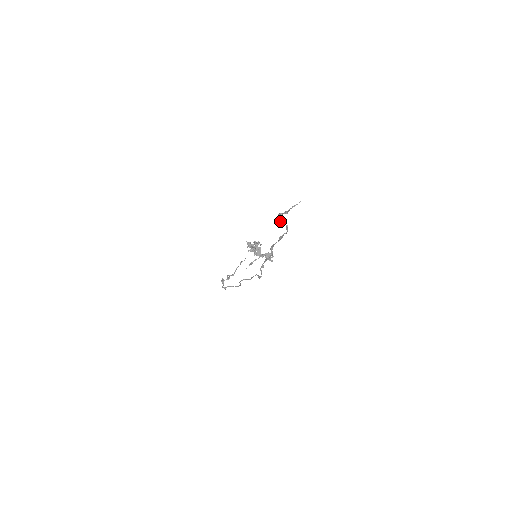
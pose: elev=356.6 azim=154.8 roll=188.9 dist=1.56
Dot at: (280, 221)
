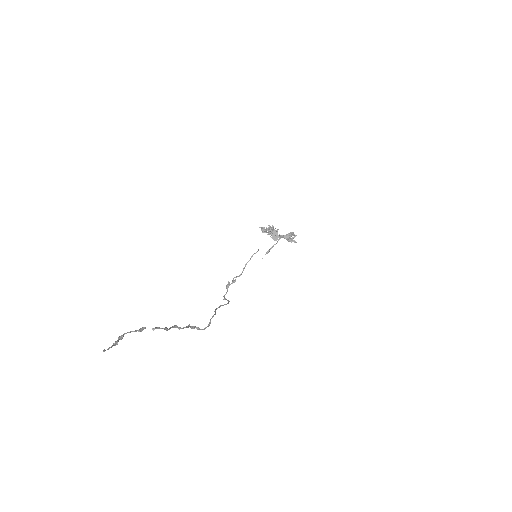
Dot at: (138, 331)
